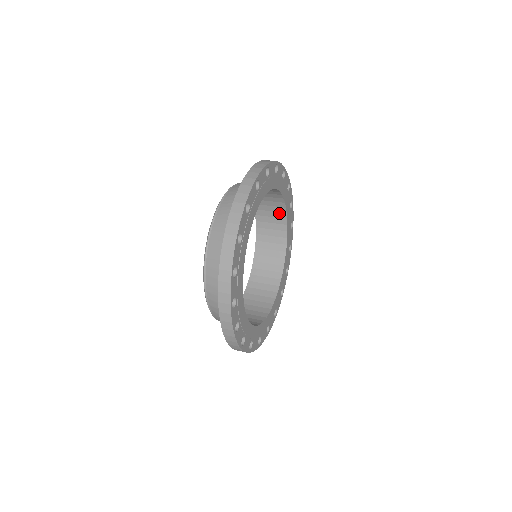
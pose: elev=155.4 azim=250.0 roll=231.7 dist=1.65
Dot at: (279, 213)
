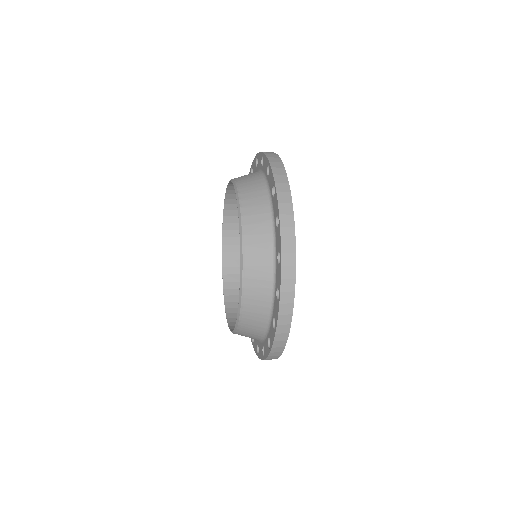
Dot at: occluded
